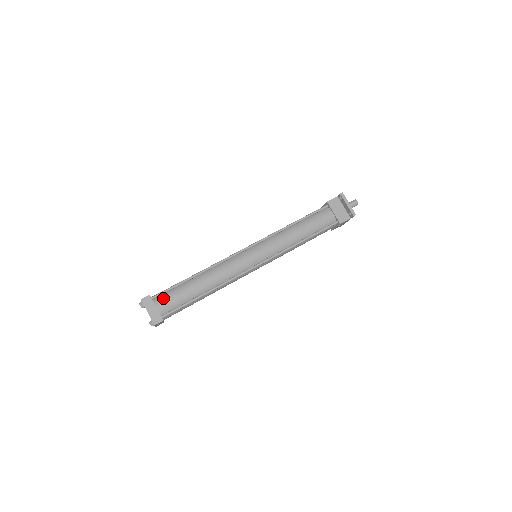
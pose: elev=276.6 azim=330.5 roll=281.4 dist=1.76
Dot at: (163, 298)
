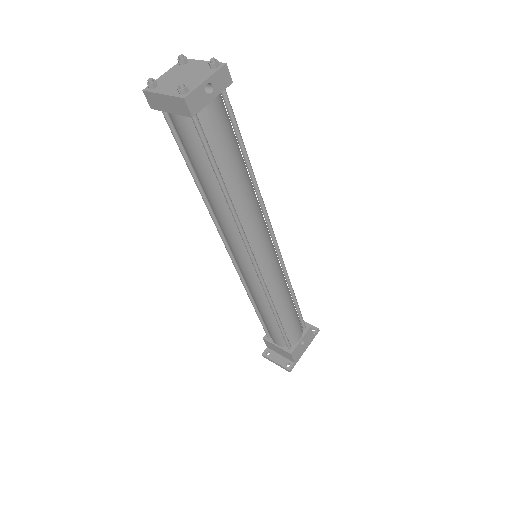
Dot at: occluded
